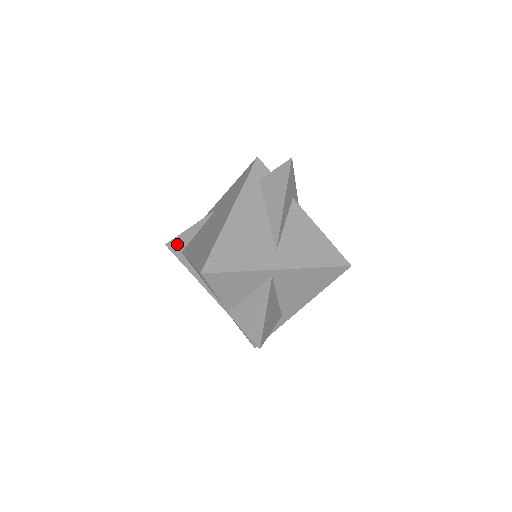
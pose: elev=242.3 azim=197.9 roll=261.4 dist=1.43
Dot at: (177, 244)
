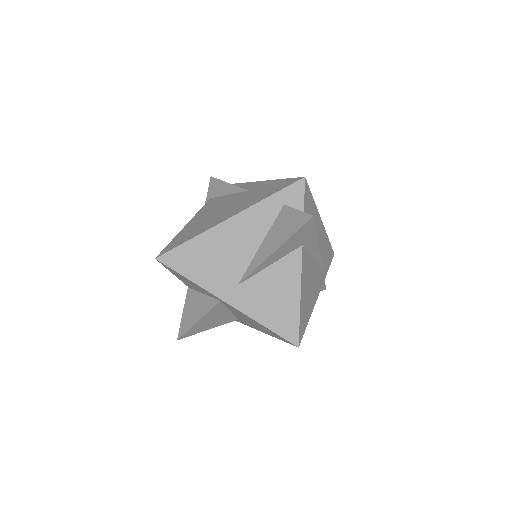
Dot at: (214, 187)
